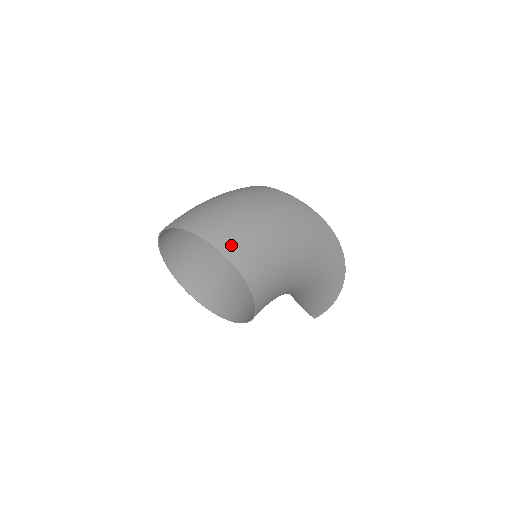
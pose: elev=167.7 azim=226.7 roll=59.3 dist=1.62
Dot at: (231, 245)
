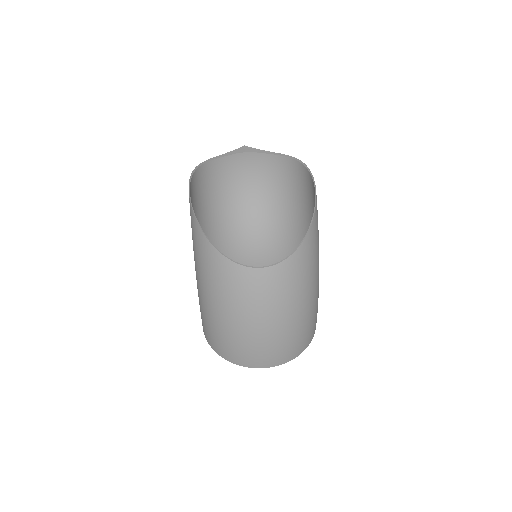
Dot at: (309, 338)
